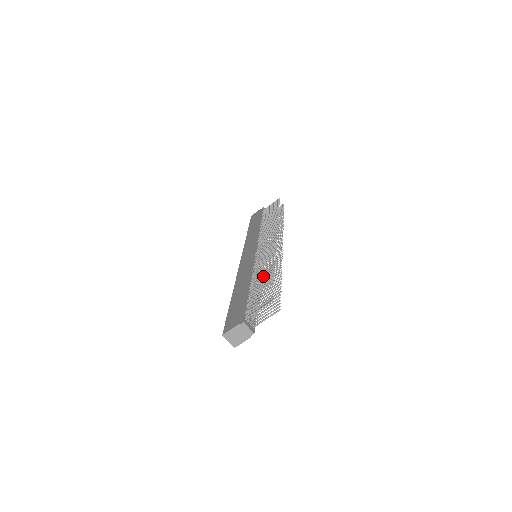
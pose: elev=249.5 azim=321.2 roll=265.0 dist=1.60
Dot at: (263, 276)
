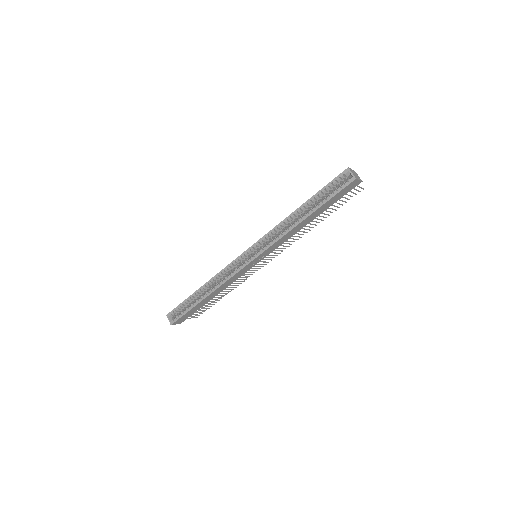
Dot at: occluded
